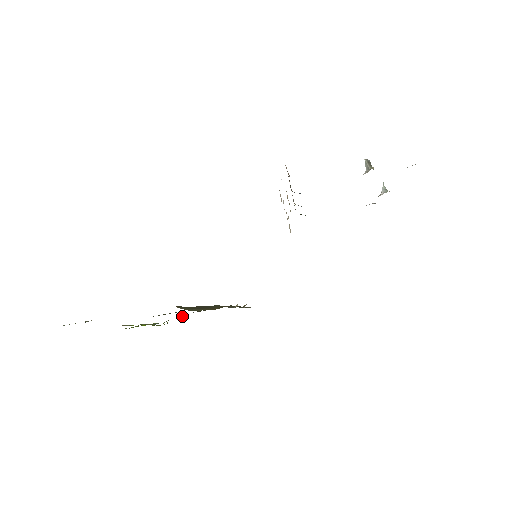
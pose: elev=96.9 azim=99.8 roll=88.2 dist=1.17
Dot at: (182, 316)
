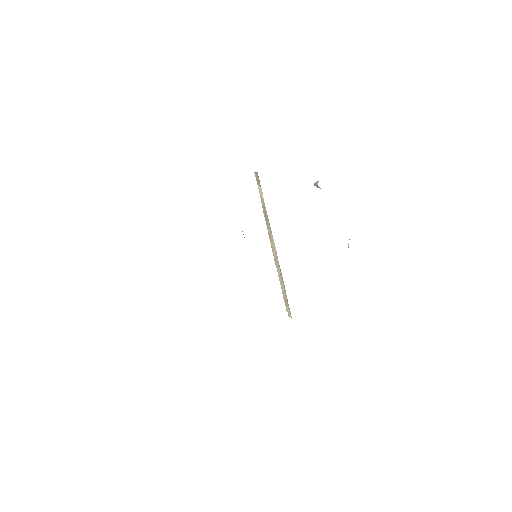
Dot at: occluded
